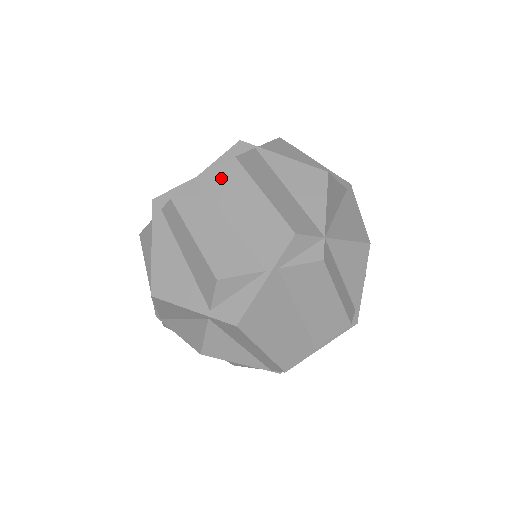
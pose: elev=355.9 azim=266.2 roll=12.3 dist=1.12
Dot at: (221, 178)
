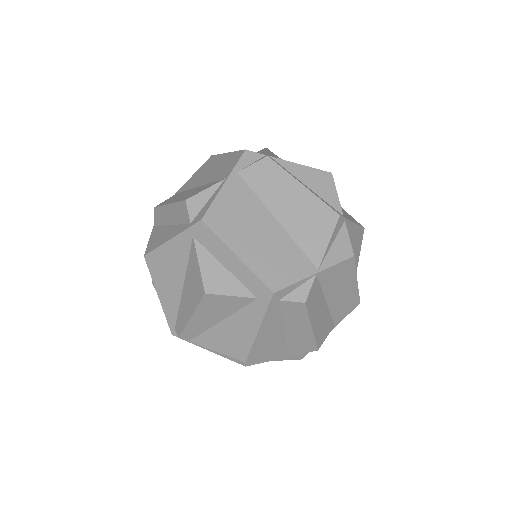
Dot at: (337, 272)
